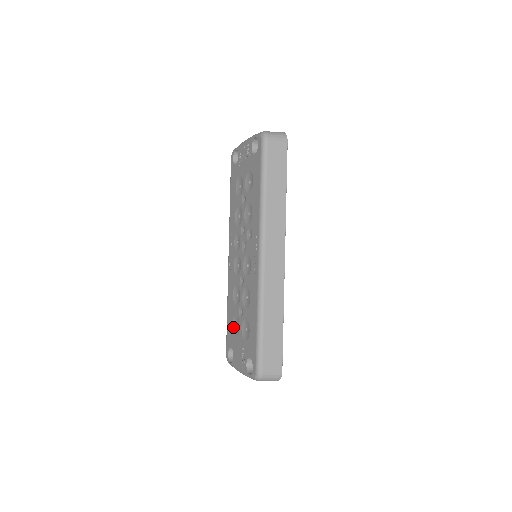
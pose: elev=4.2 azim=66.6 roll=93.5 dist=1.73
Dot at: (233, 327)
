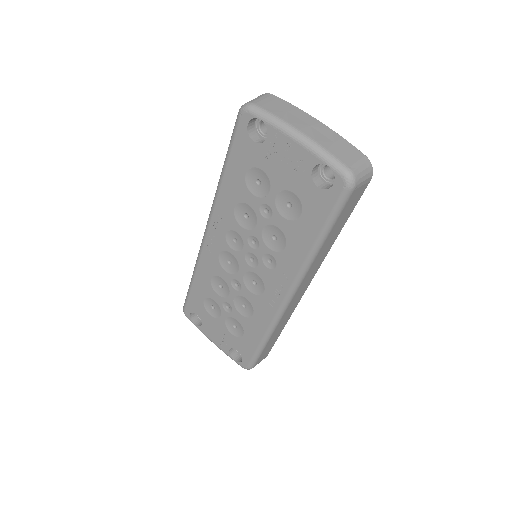
Dot at: (205, 304)
